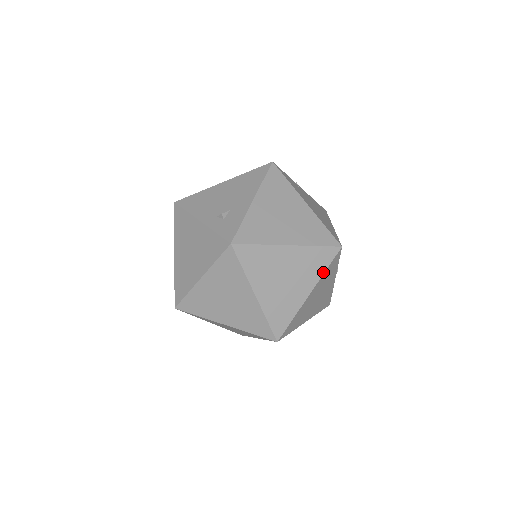
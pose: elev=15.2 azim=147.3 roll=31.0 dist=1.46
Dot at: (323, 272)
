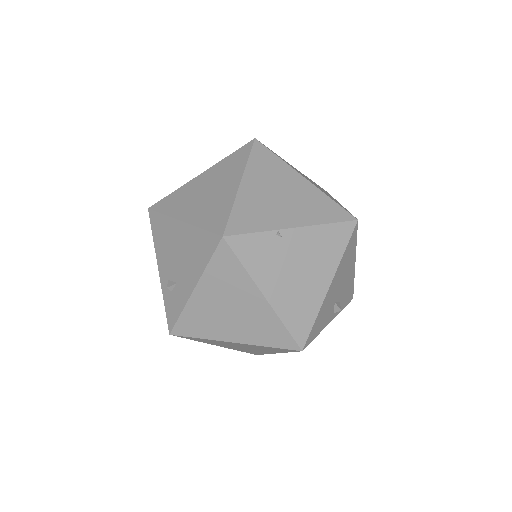
Dot at: (286, 352)
